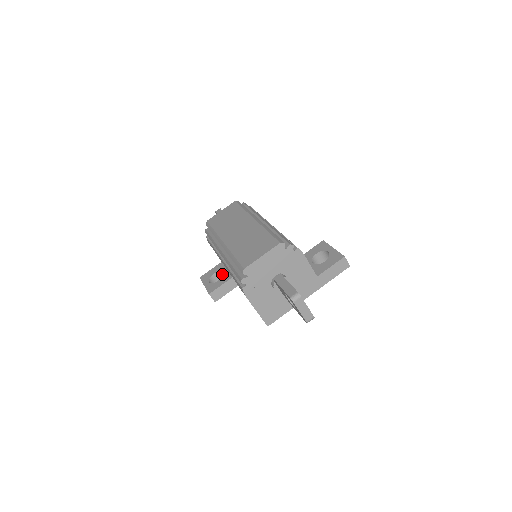
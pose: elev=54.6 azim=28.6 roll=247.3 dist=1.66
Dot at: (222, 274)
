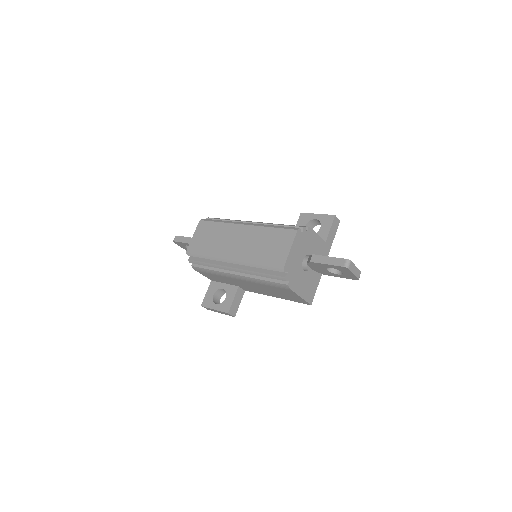
Dot at: (221, 291)
